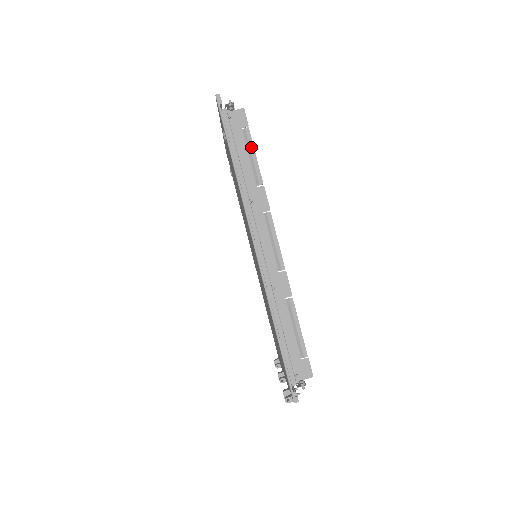
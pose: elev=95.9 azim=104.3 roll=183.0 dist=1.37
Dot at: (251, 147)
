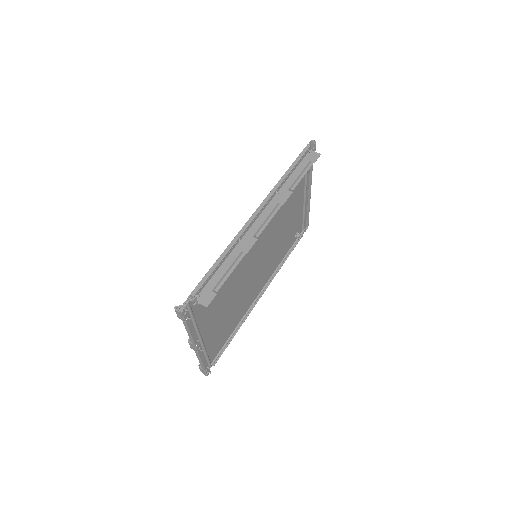
Dot at: (305, 171)
